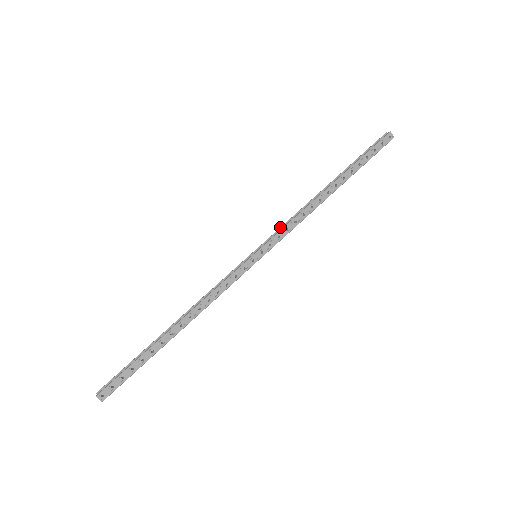
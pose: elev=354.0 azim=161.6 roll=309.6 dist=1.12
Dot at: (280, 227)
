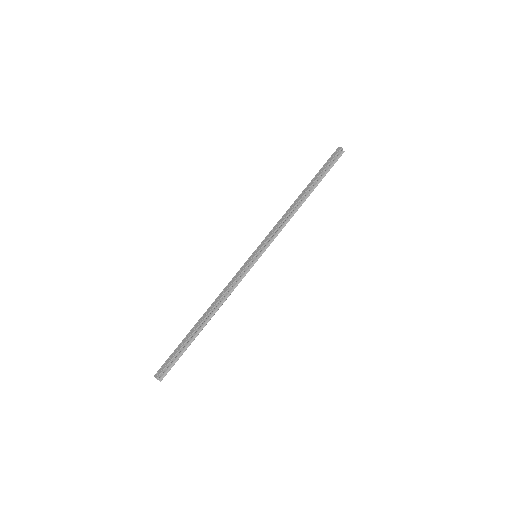
Dot at: occluded
